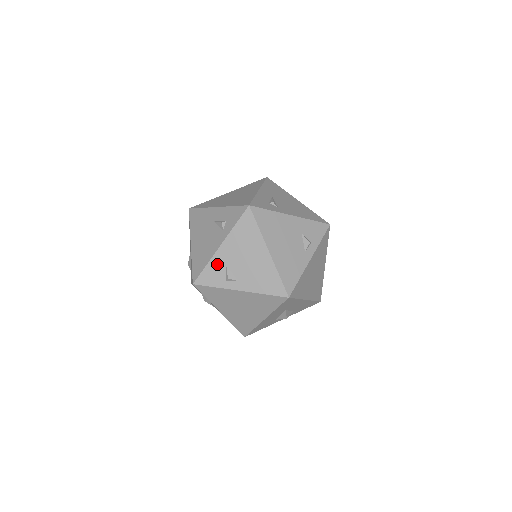
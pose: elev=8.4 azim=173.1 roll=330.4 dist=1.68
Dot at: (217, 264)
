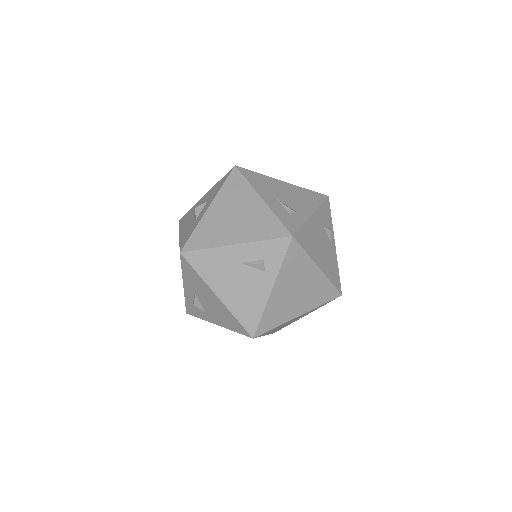
Dot at: (273, 307)
